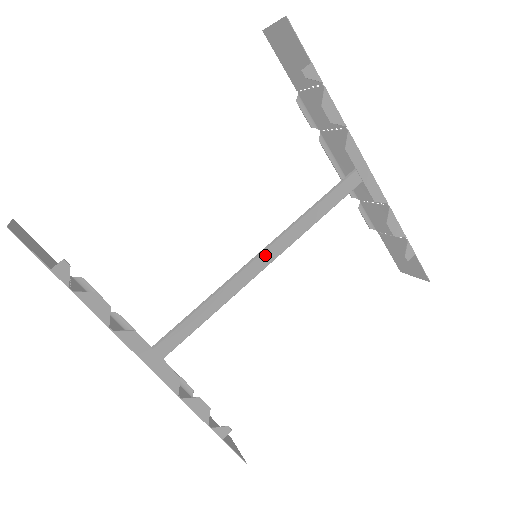
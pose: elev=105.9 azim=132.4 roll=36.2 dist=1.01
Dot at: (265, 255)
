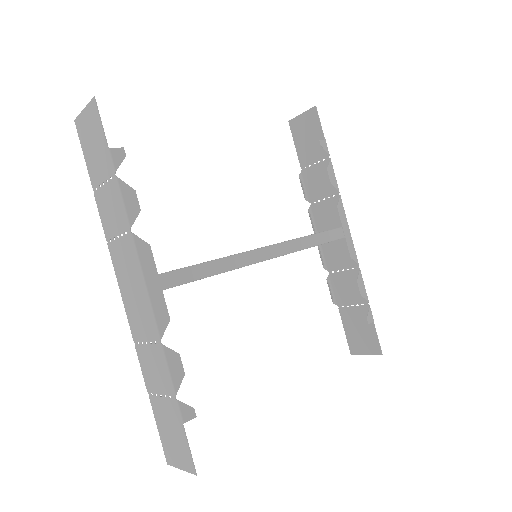
Dot at: (270, 249)
